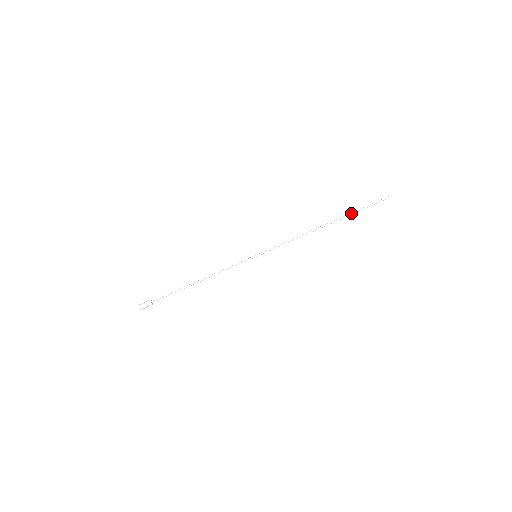
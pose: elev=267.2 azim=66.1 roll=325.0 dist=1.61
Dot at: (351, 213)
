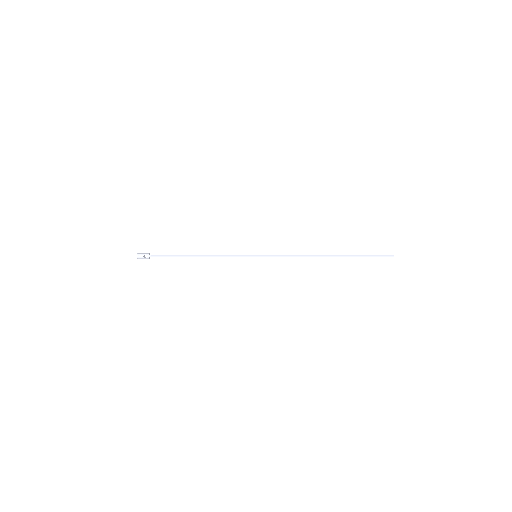
Dot at: (352, 255)
